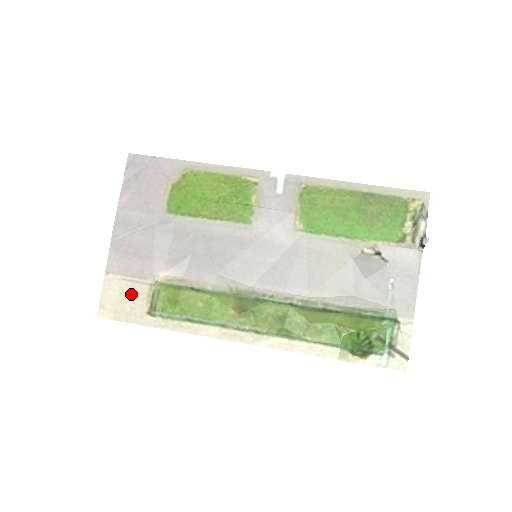
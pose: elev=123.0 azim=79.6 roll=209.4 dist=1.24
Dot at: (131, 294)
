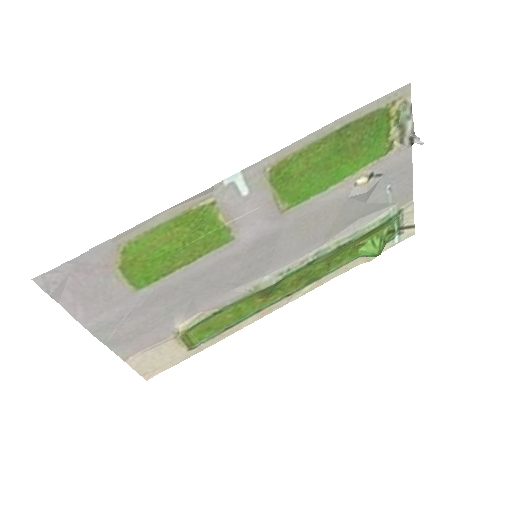
Dot at: (162, 353)
